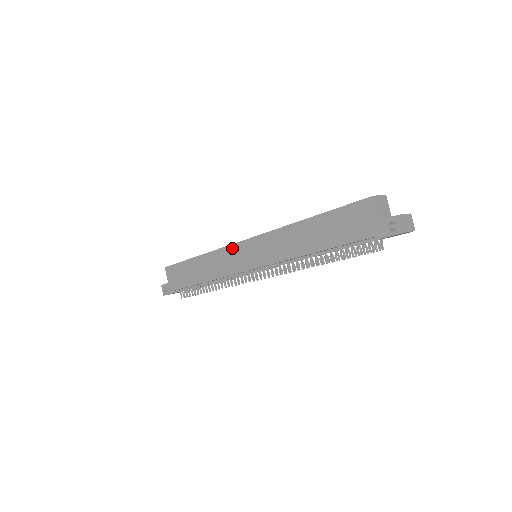
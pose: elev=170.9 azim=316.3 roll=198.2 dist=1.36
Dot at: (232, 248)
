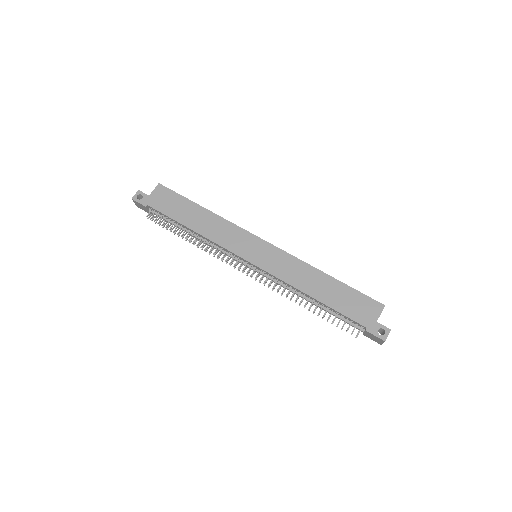
Dot at: (246, 234)
